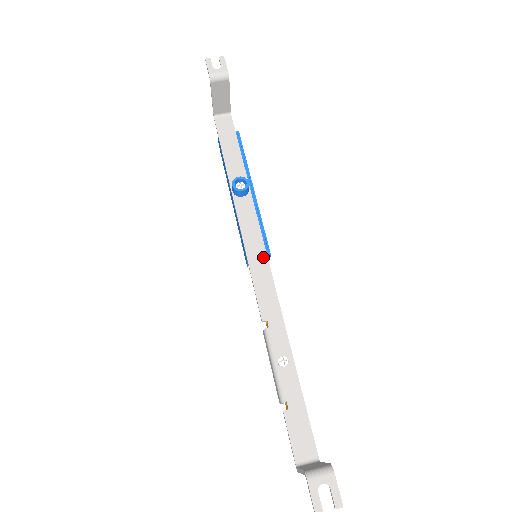
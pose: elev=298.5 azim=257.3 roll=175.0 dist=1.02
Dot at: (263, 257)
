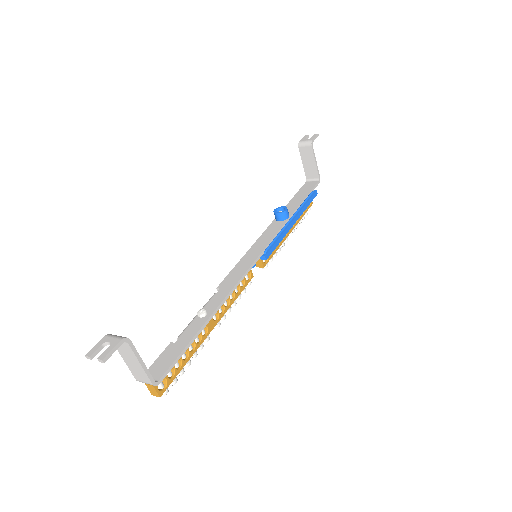
Dot at: (257, 254)
